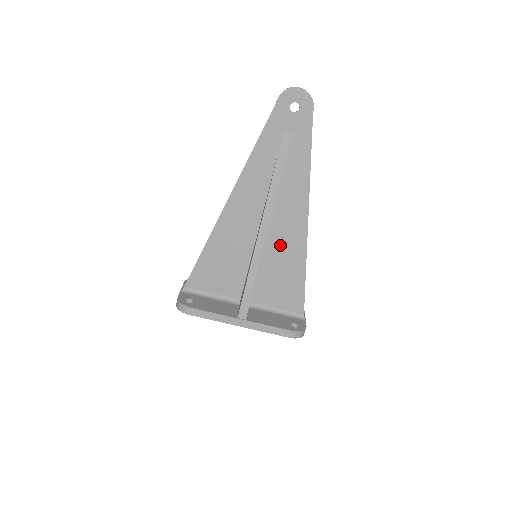
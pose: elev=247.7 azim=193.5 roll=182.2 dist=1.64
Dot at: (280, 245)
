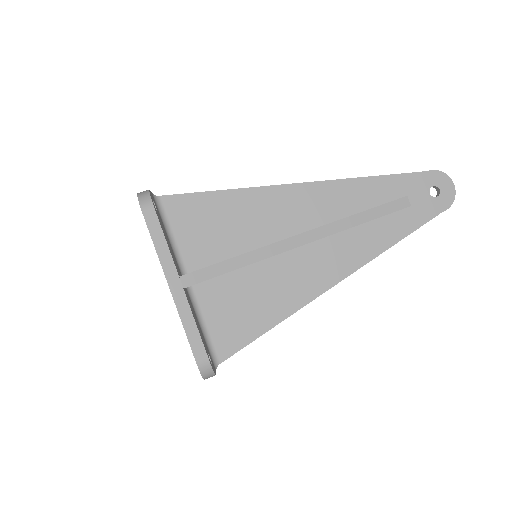
Dot at: (289, 273)
